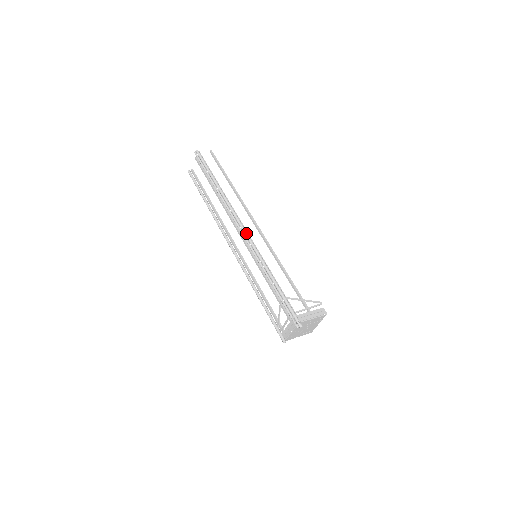
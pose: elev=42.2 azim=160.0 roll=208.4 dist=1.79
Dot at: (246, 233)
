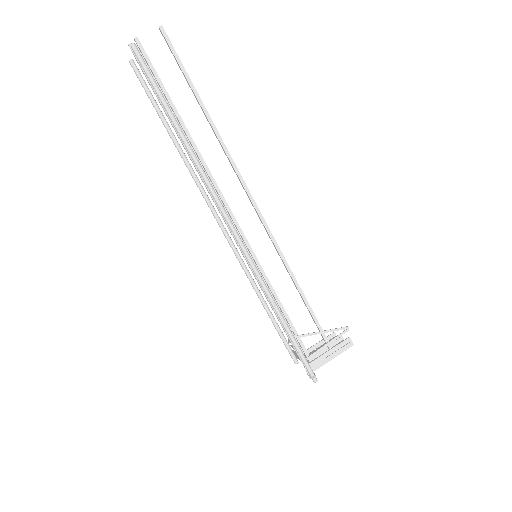
Dot at: (237, 238)
